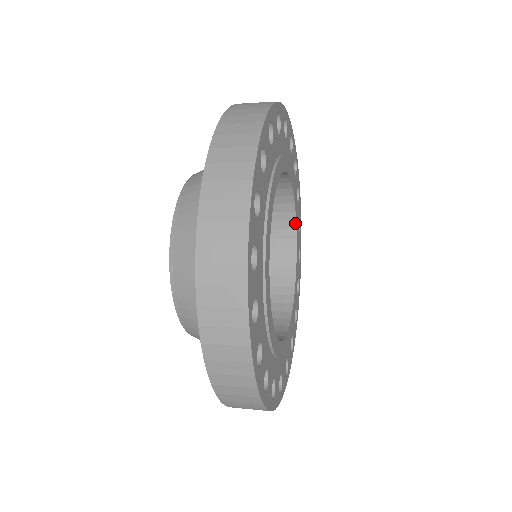
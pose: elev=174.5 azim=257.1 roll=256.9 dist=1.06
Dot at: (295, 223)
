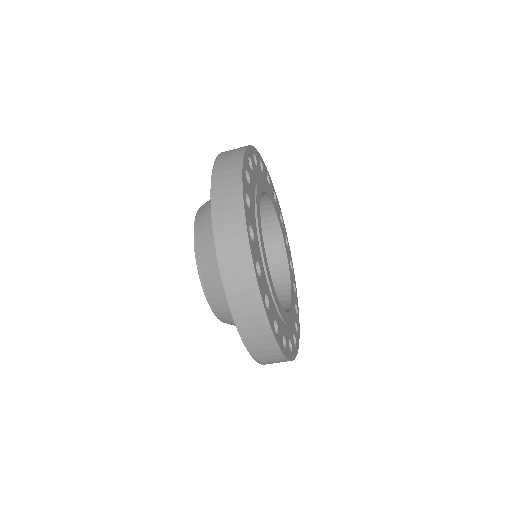
Dot at: (282, 236)
